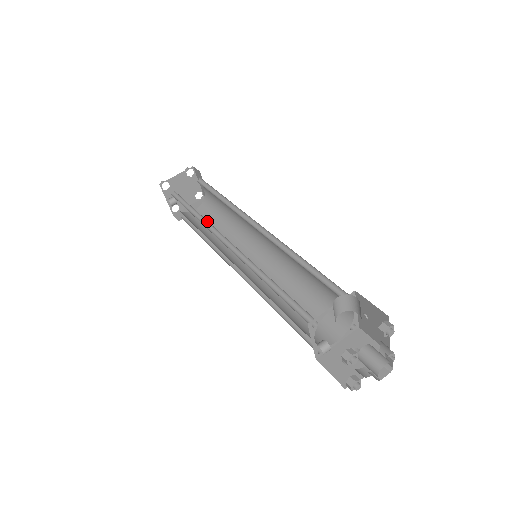
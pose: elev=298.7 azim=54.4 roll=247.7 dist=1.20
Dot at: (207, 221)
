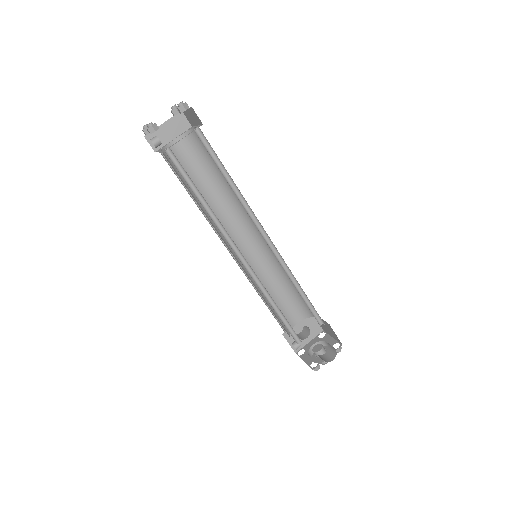
Dot at: (218, 219)
